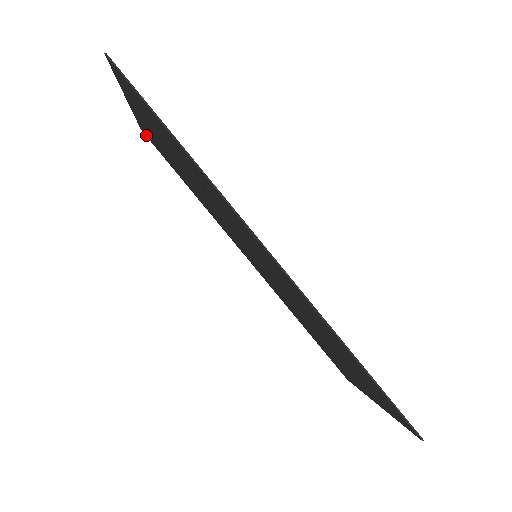
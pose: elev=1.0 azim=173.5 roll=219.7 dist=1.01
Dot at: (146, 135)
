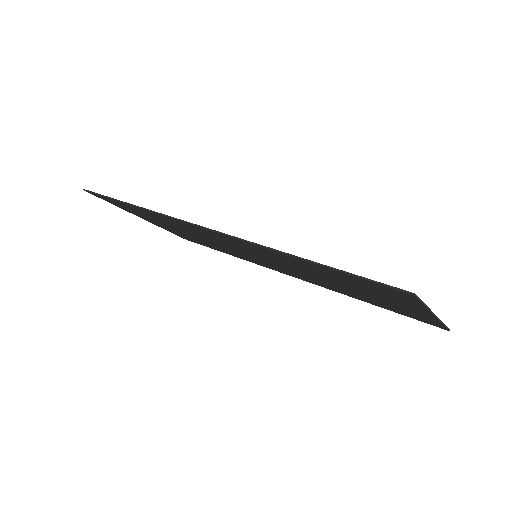
Dot at: (186, 239)
